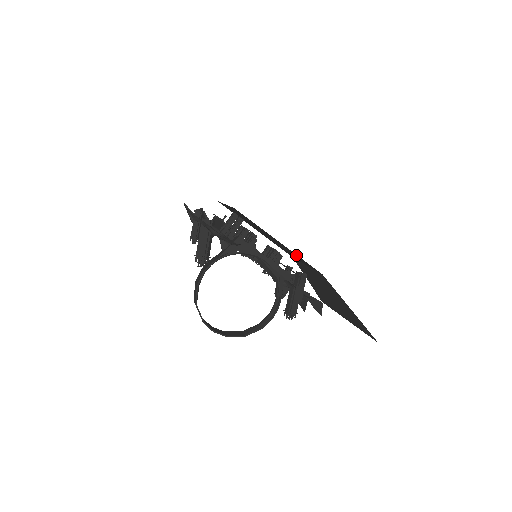
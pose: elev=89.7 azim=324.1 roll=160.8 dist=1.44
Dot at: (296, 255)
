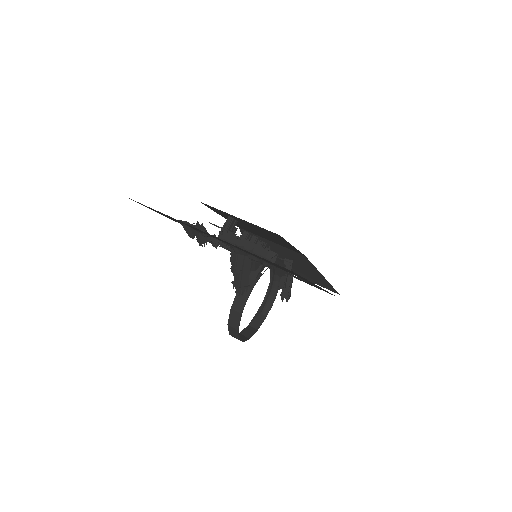
Dot at: (292, 248)
